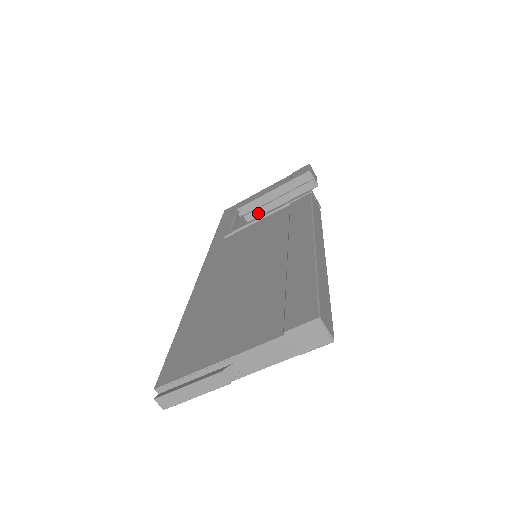
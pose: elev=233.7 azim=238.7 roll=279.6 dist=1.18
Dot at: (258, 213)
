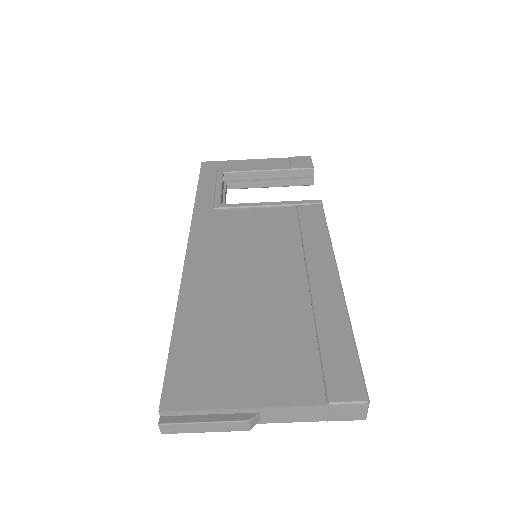
Dot at: (243, 185)
